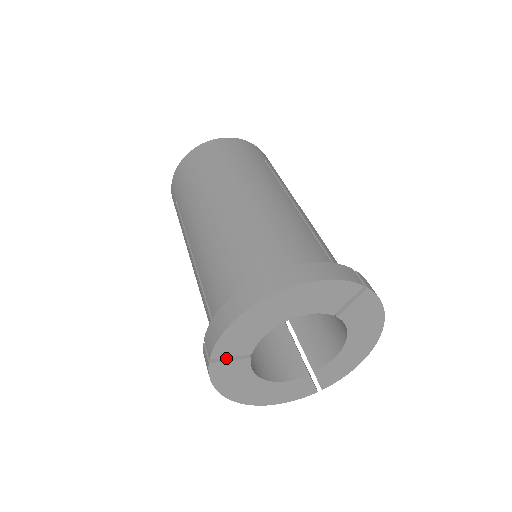
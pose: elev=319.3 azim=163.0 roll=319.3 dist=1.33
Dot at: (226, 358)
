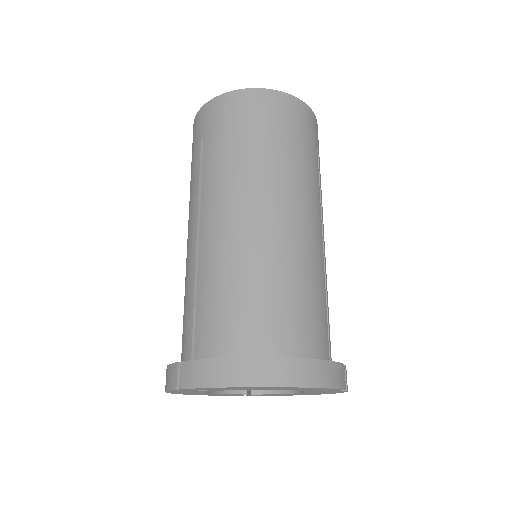
Dot at: occluded
